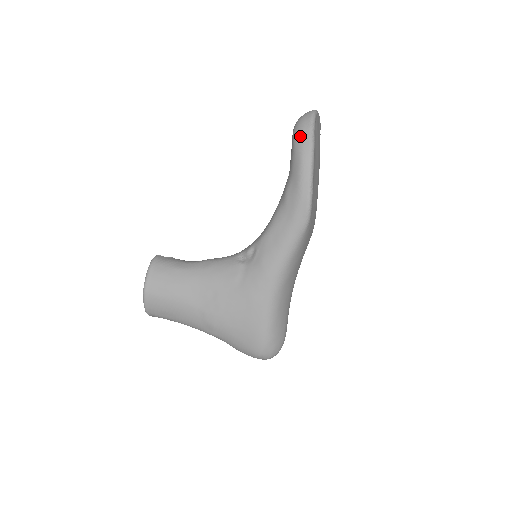
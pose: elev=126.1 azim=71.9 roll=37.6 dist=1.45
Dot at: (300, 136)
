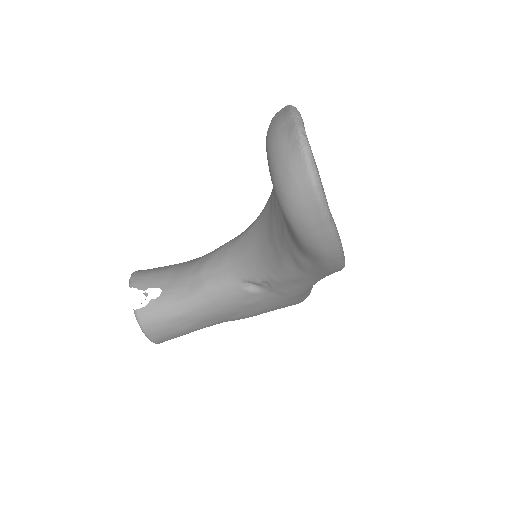
Dot at: (309, 235)
